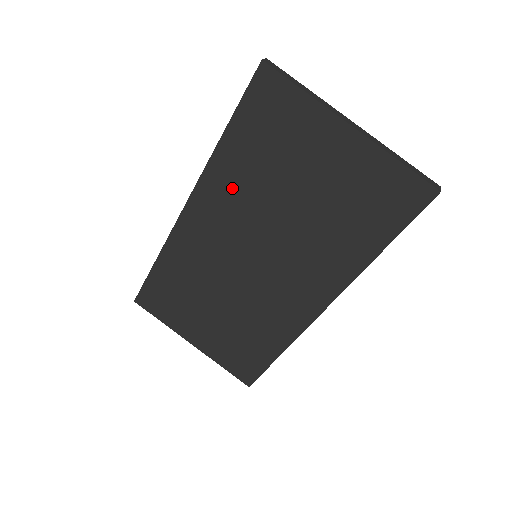
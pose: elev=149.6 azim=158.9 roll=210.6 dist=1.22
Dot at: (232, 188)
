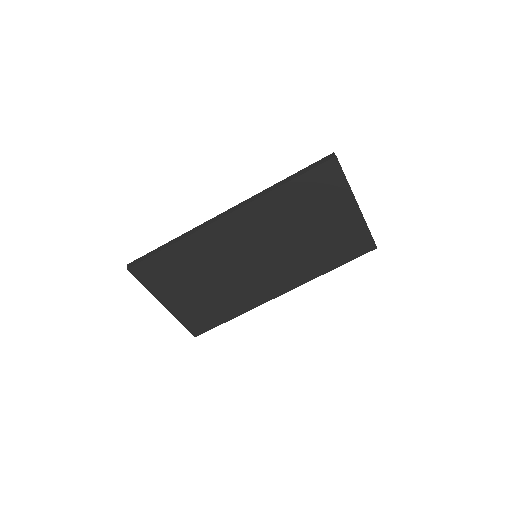
Dot at: (270, 215)
